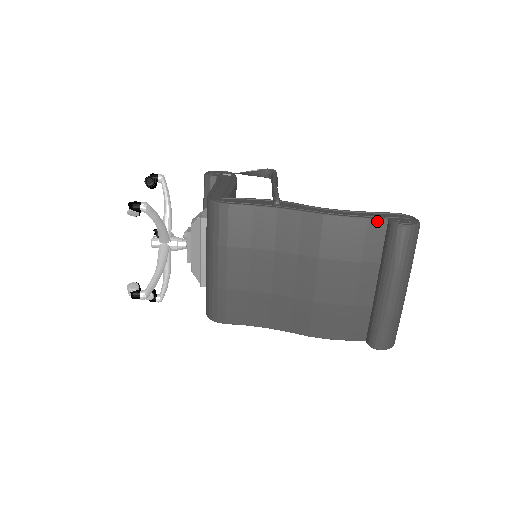
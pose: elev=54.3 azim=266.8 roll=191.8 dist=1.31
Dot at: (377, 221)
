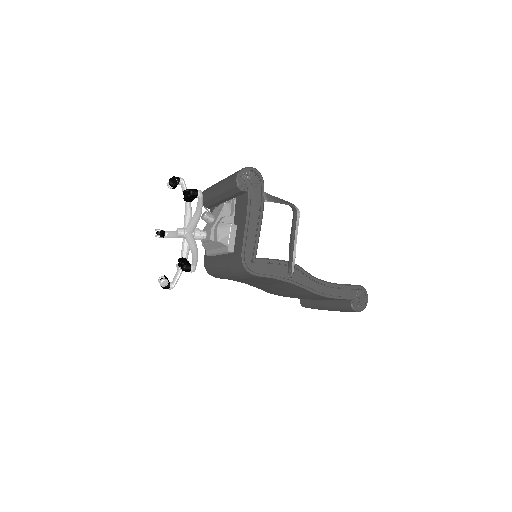
Dot at: (345, 299)
